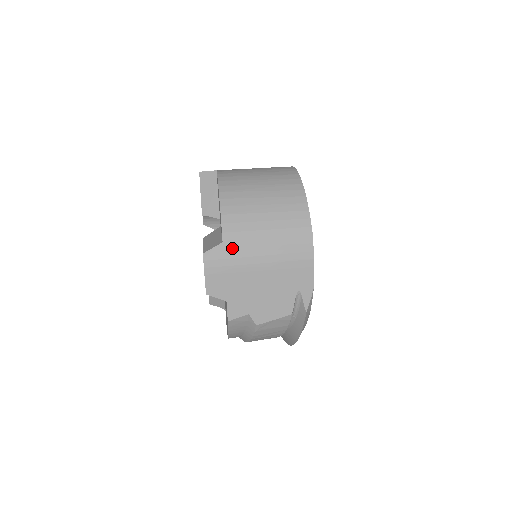
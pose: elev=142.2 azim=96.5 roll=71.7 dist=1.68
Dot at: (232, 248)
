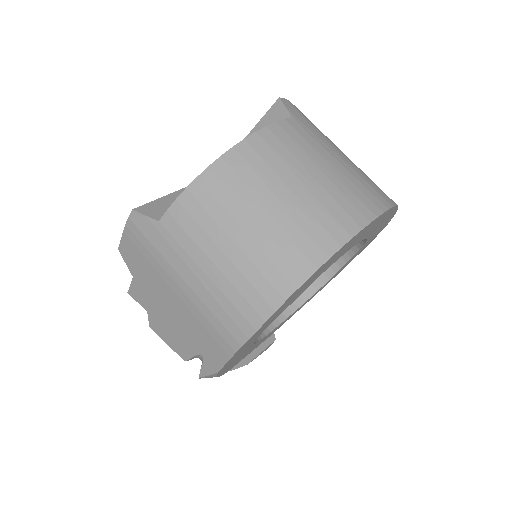
Dot at: (163, 238)
